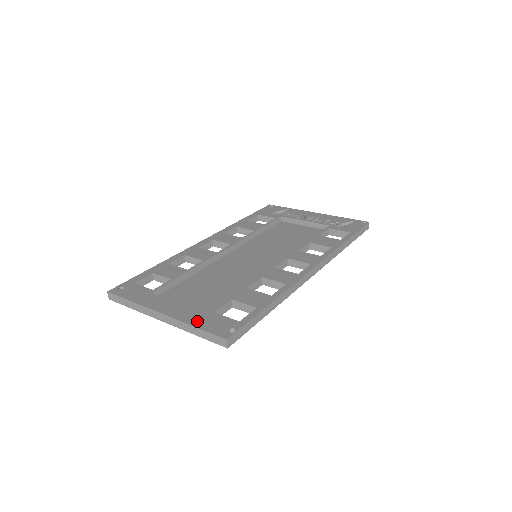
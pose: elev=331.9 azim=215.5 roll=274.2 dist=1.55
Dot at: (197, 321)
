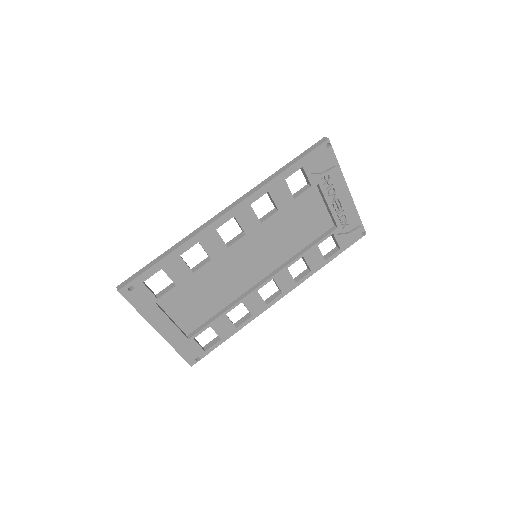
Dot at: (180, 347)
